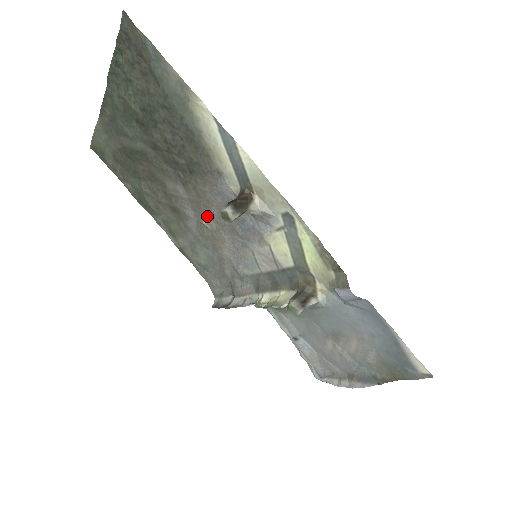
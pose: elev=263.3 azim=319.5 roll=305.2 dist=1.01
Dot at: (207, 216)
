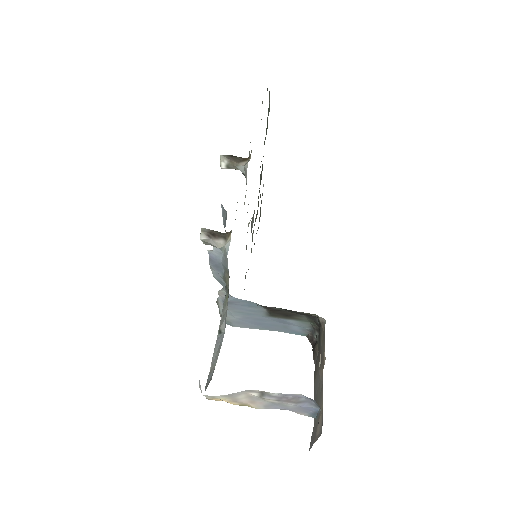
Dot at: occluded
